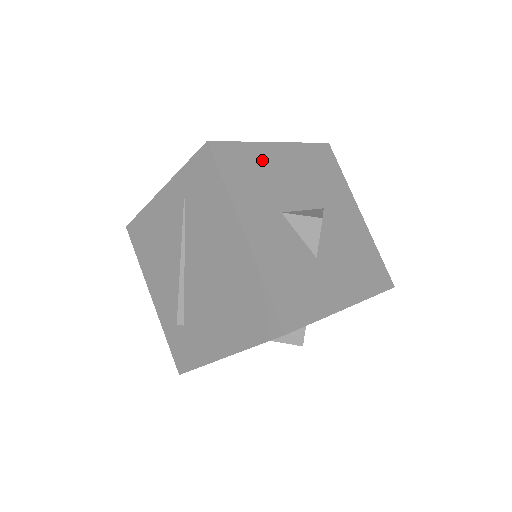
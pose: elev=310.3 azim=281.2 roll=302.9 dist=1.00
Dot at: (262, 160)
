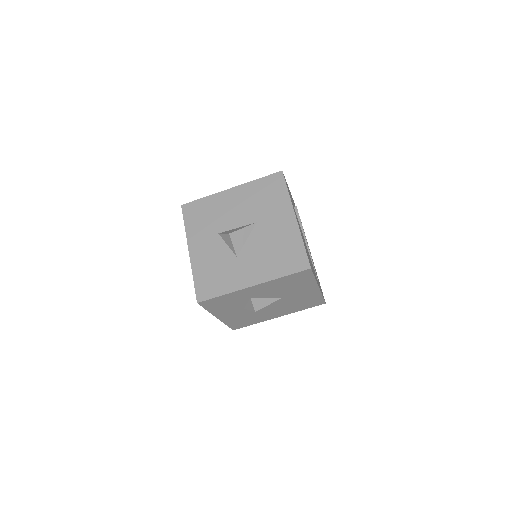
Dot at: (215, 204)
